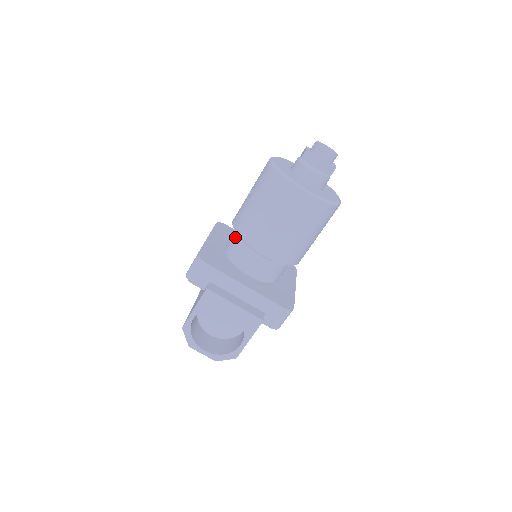
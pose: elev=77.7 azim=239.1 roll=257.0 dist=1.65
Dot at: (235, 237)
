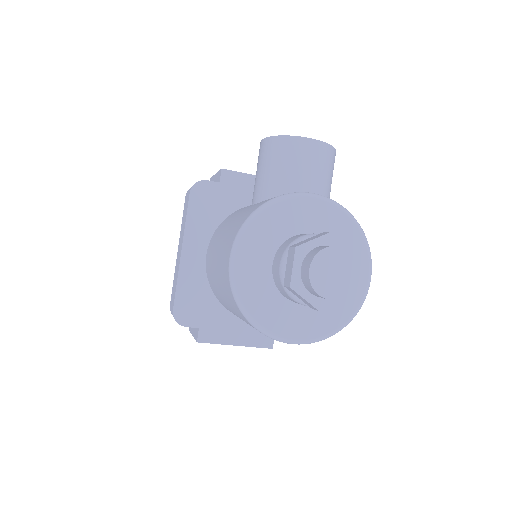
Dot at: occluded
